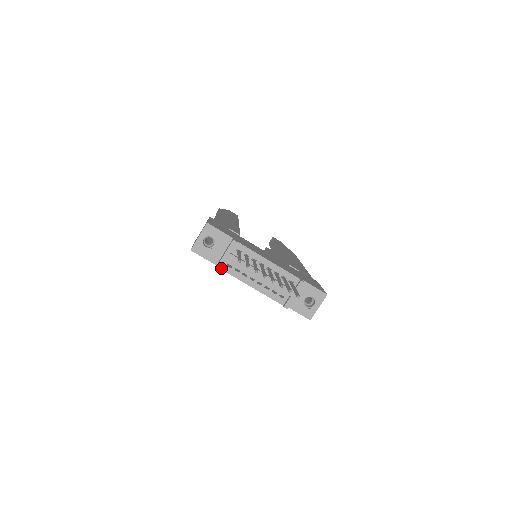
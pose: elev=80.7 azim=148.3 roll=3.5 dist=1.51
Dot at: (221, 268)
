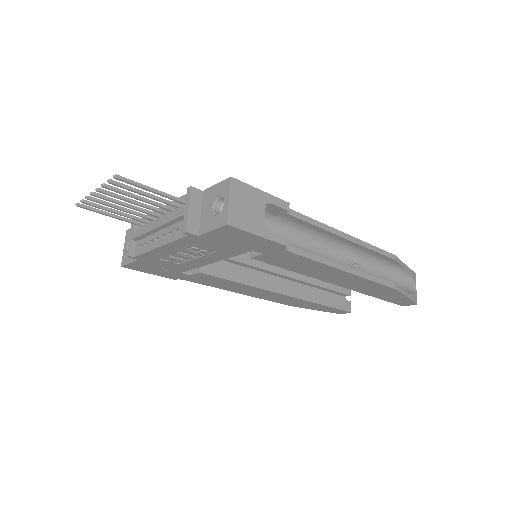
Dot at: (135, 256)
